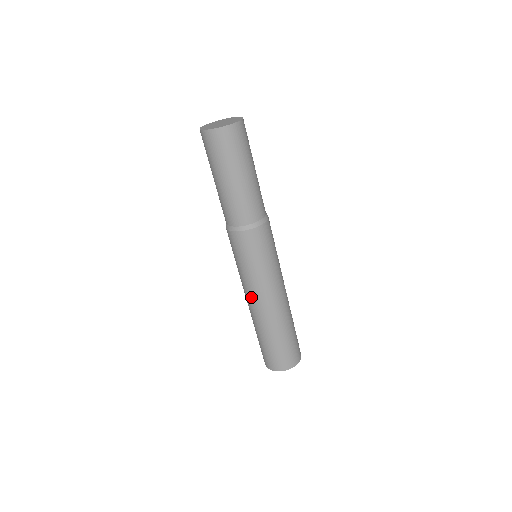
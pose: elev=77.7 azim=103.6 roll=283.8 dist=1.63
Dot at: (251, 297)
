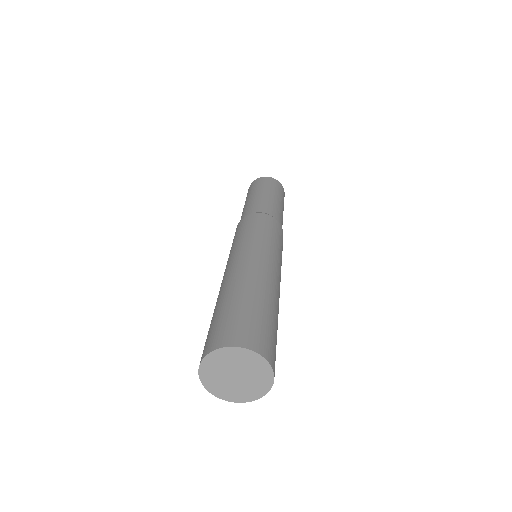
Dot at: (233, 261)
